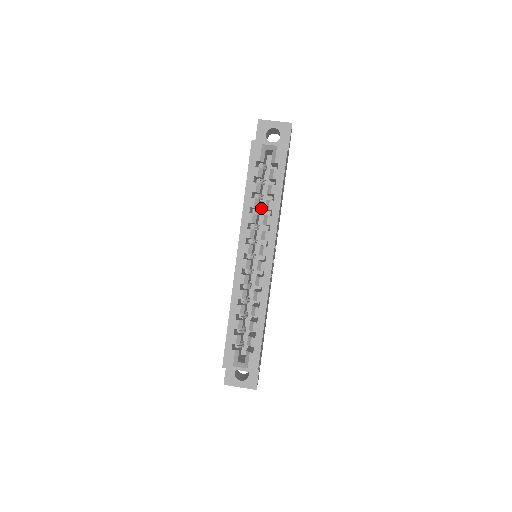
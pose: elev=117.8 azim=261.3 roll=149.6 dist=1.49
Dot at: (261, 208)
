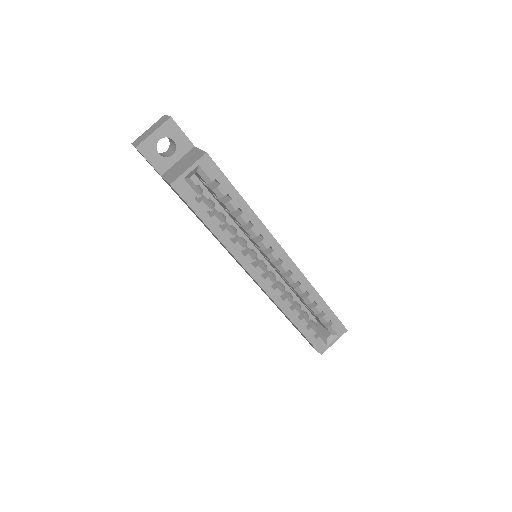
Dot at: occluded
